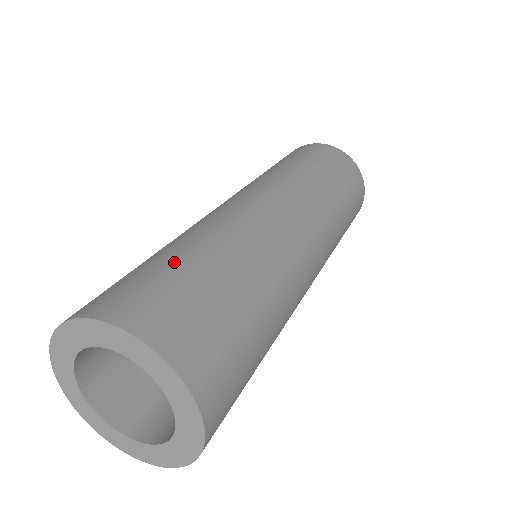
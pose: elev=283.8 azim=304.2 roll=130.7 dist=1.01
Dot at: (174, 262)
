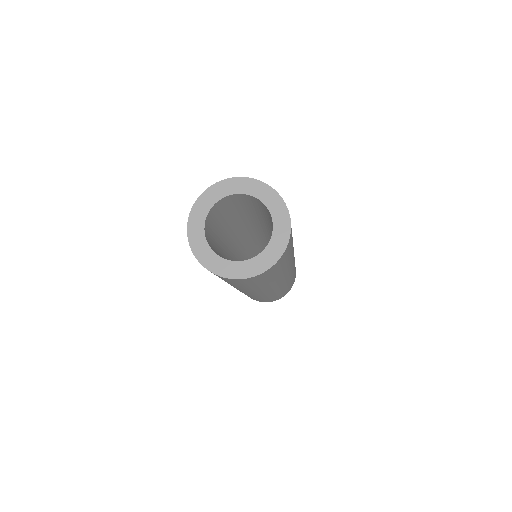
Dot at: occluded
